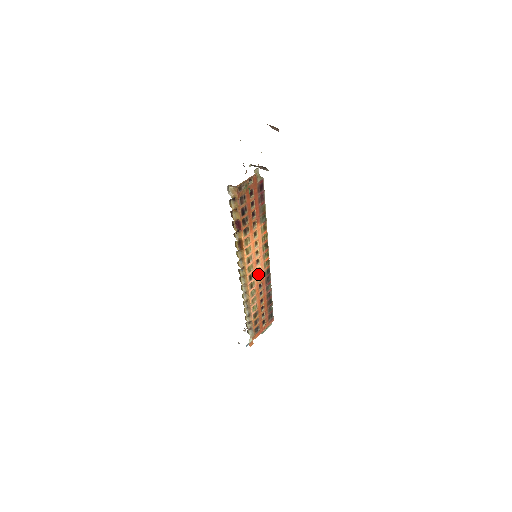
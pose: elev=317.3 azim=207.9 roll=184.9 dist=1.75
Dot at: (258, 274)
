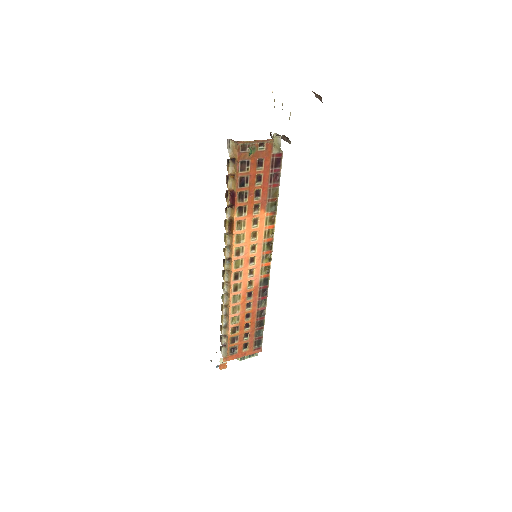
Dot at: (249, 277)
